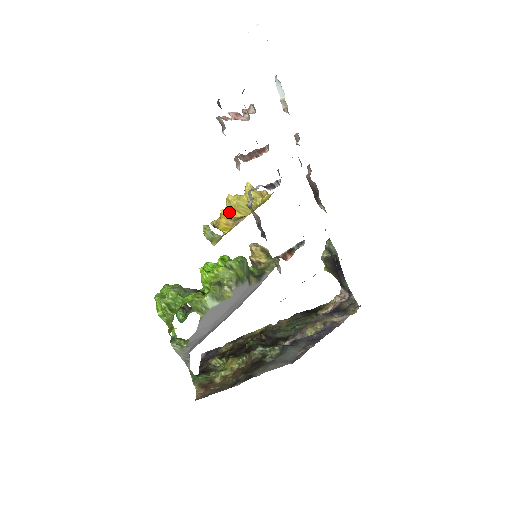
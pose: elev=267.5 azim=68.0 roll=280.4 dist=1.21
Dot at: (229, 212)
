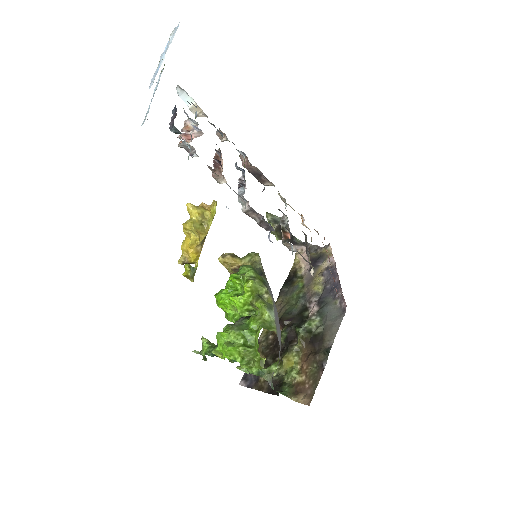
Dot at: (196, 239)
